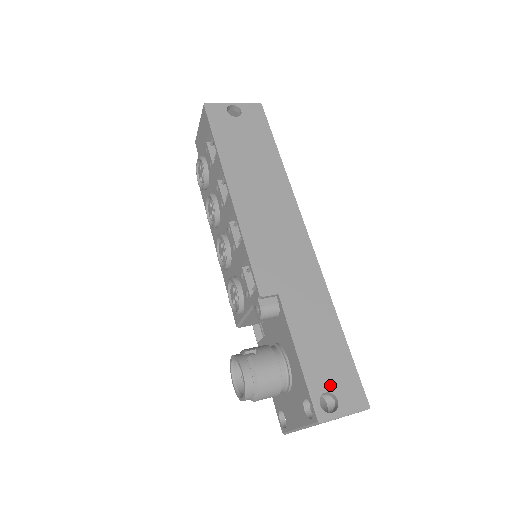
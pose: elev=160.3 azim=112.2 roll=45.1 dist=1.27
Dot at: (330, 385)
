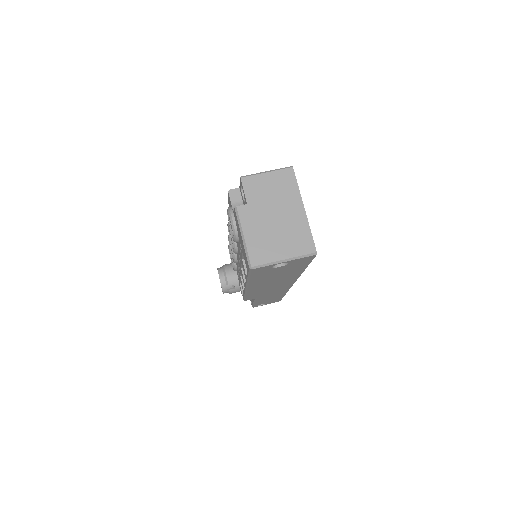
Dot at: (264, 303)
